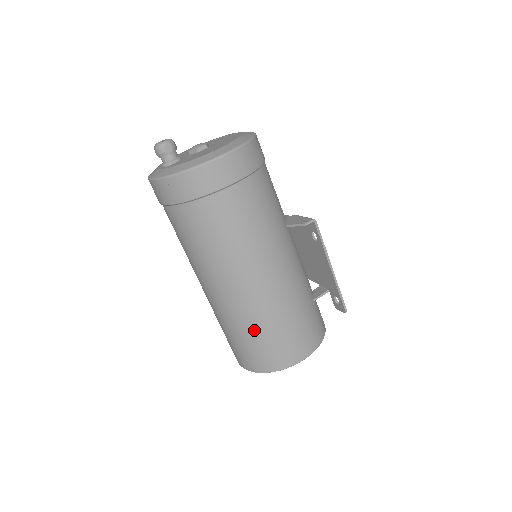
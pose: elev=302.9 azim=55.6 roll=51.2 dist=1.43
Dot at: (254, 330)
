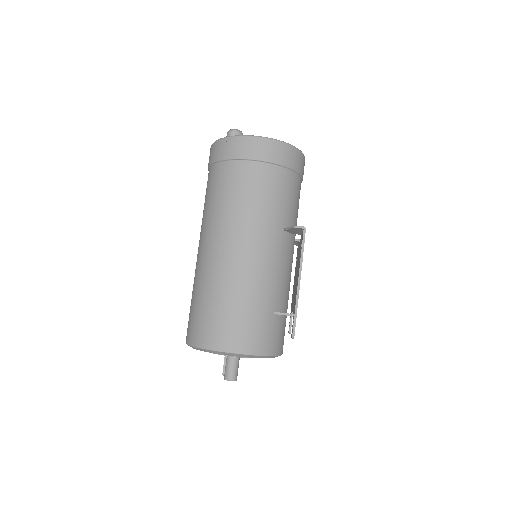
Dot at: (204, 294)
